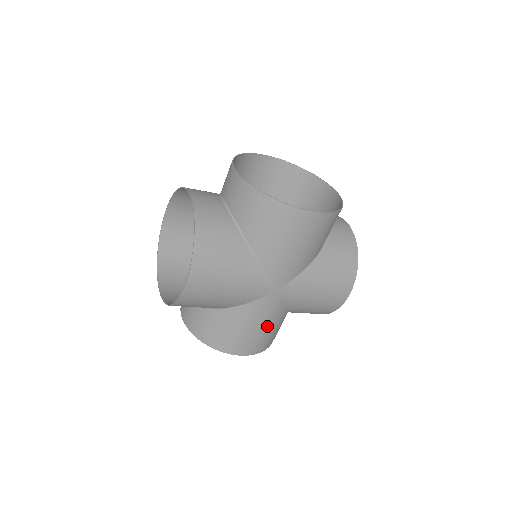
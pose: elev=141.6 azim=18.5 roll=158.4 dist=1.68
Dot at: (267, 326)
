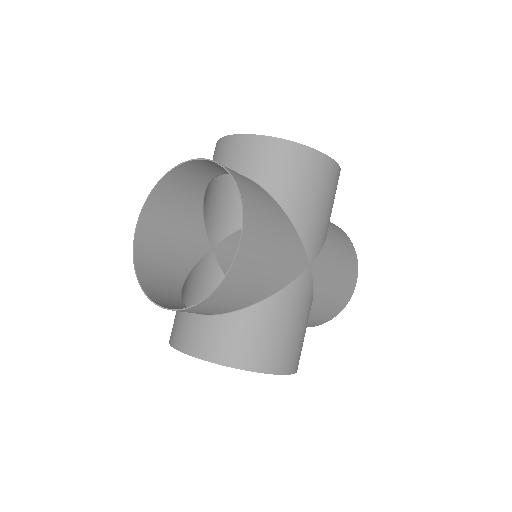
Dot at: (303, 323)
